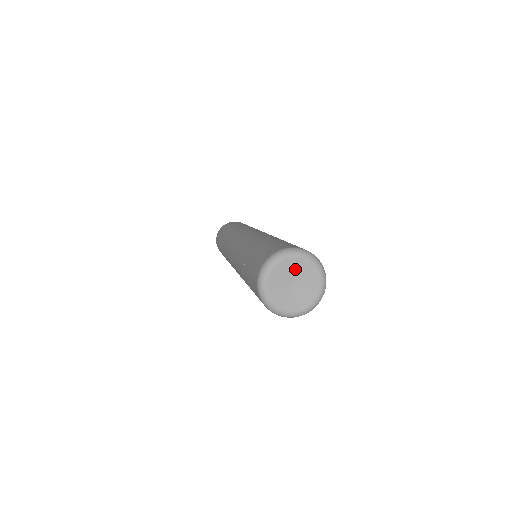
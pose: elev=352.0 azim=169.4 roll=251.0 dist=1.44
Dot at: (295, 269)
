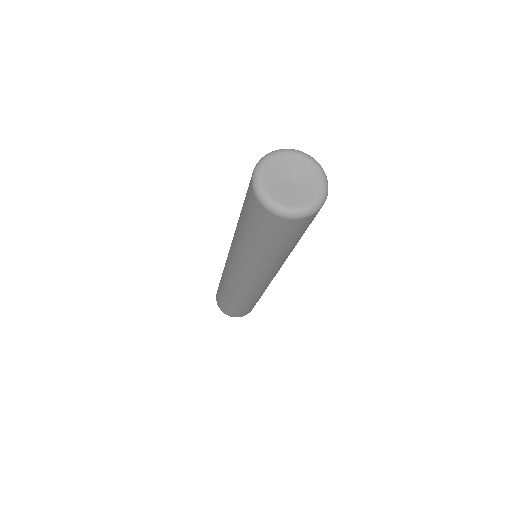
Dot at: (297, 166)
